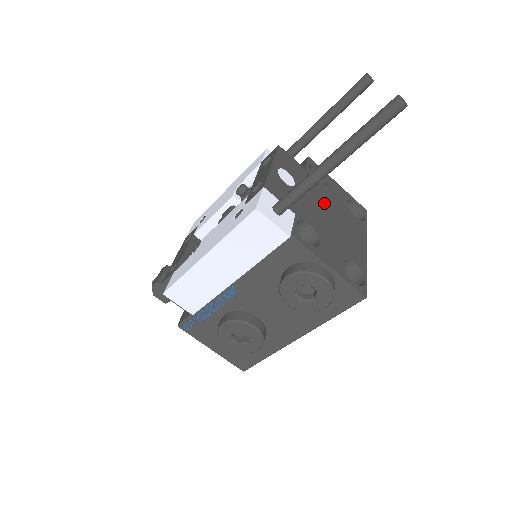
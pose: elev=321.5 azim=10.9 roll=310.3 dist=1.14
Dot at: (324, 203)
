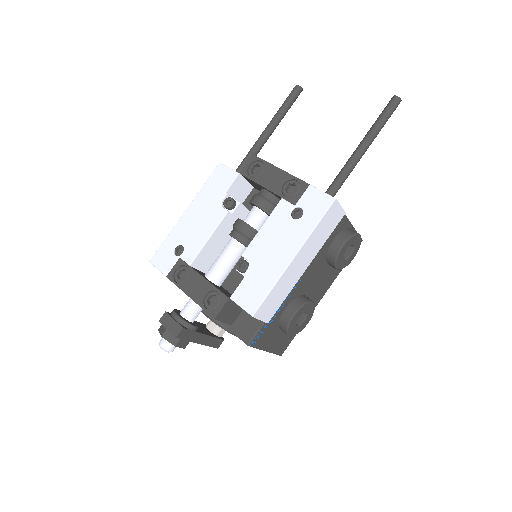
Dot at: occluded
